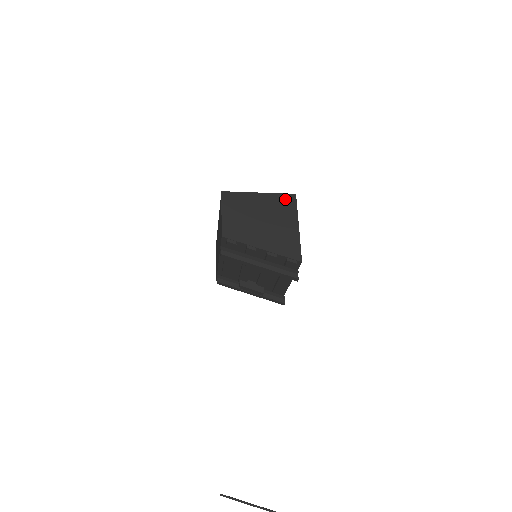
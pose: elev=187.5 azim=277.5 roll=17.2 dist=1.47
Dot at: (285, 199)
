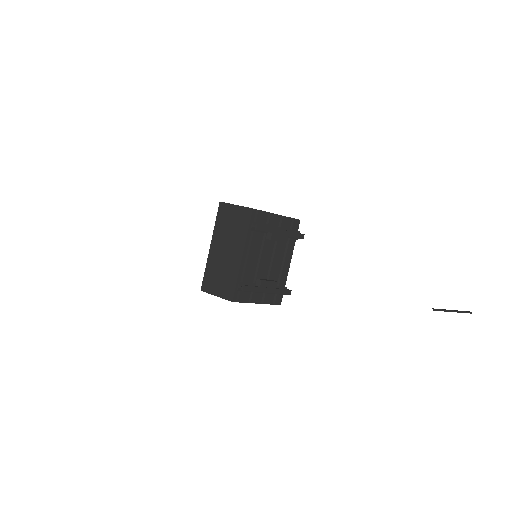
Dot at: occluded
